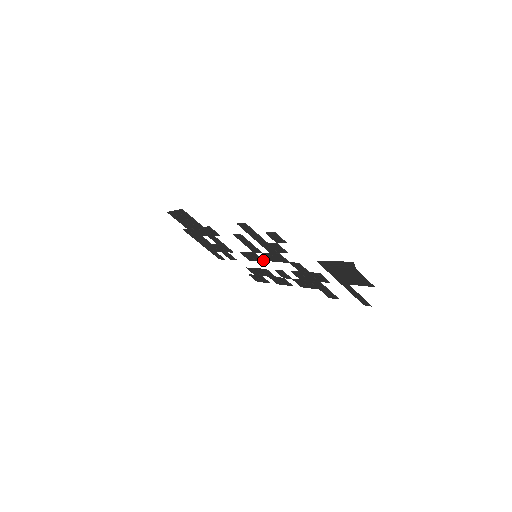
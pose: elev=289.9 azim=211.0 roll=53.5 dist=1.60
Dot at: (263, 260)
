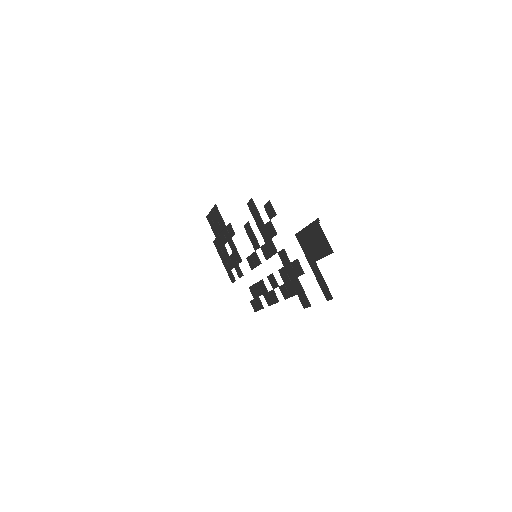
Dot at: occluded
